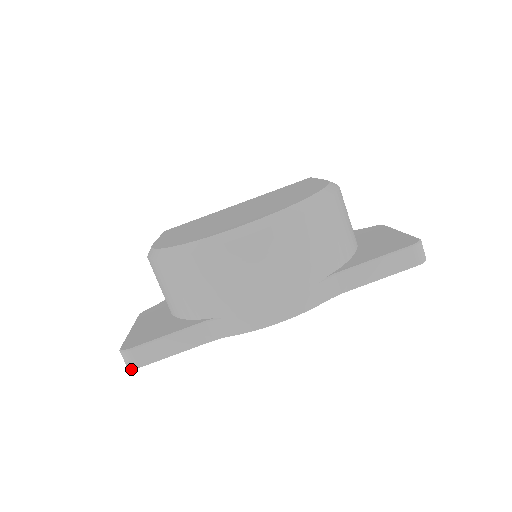
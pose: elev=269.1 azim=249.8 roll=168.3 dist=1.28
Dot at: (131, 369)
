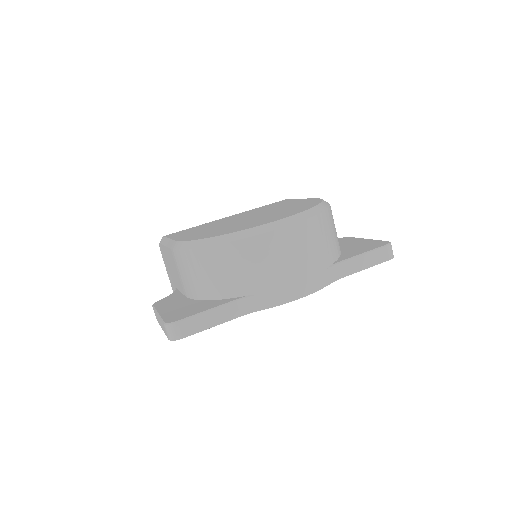
Dot at: (175, 340)
